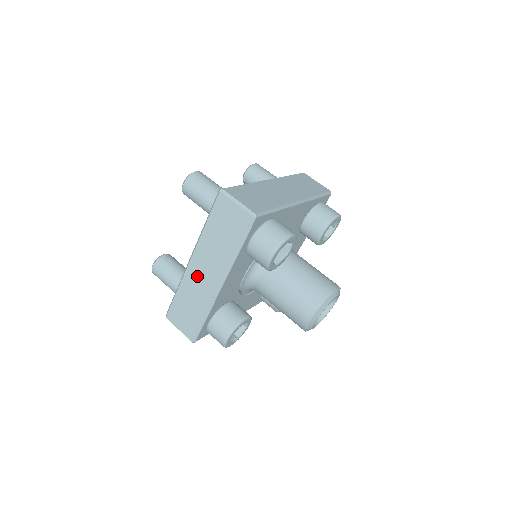
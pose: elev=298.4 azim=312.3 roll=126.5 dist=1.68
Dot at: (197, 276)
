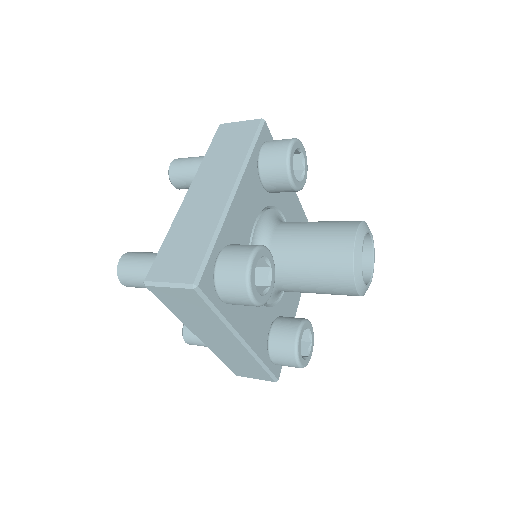
Dot at: (198, 201)
